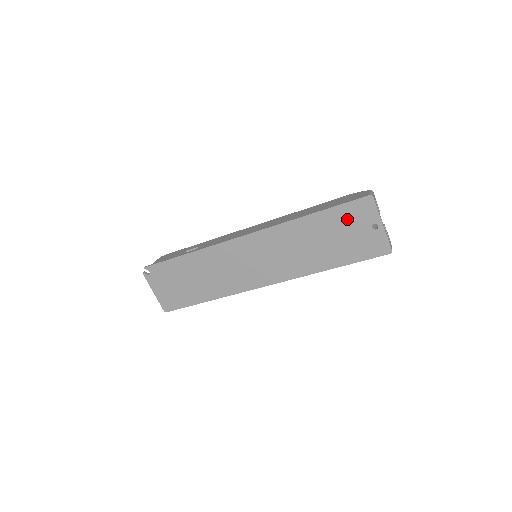
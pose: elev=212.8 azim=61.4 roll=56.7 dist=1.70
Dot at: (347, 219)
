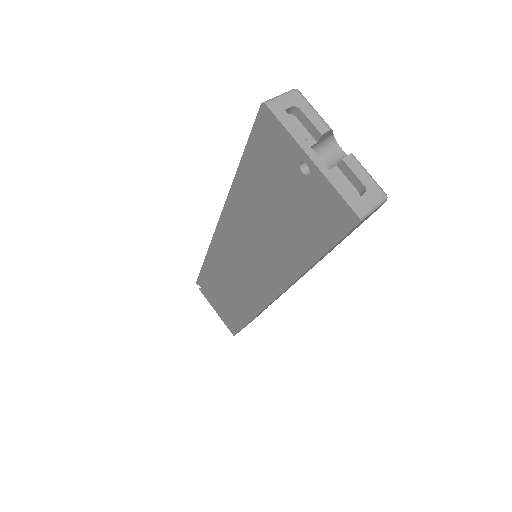
Dot at: (268, 168)
